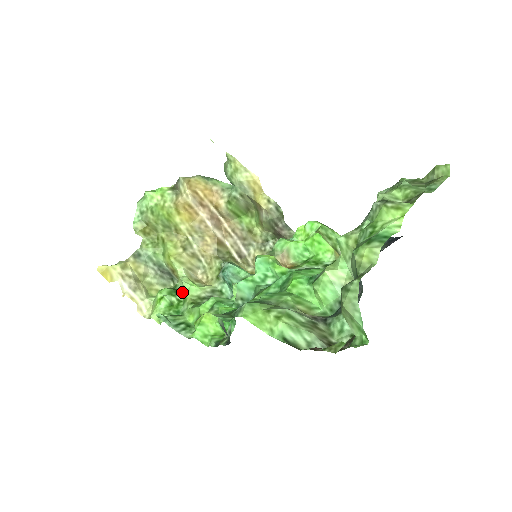
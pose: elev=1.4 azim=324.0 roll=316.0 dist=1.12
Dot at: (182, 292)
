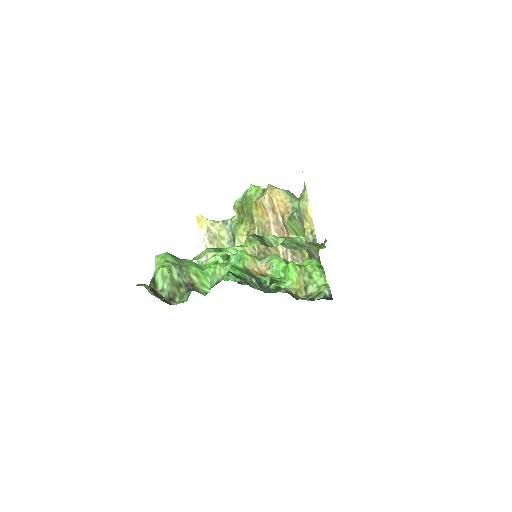
Dot at: occluded
